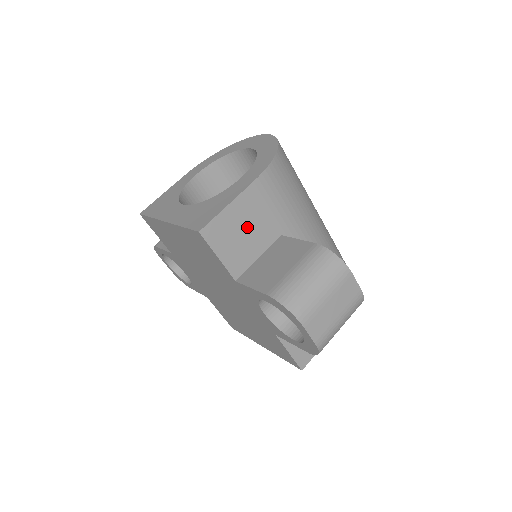
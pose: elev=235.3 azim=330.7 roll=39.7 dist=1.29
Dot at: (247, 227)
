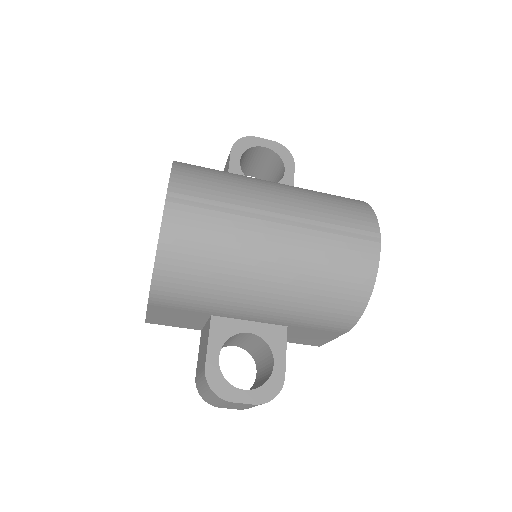
Dot at: (176, 317)
